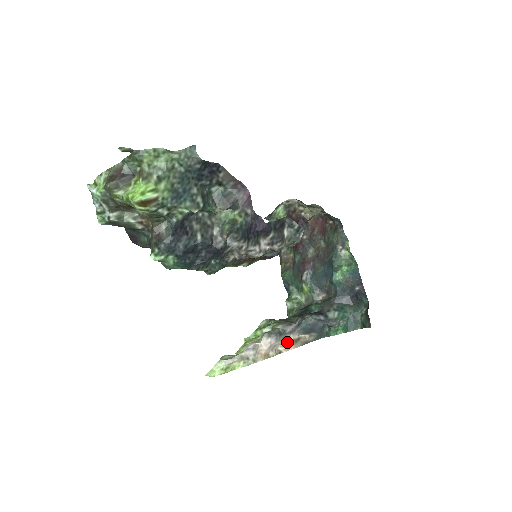
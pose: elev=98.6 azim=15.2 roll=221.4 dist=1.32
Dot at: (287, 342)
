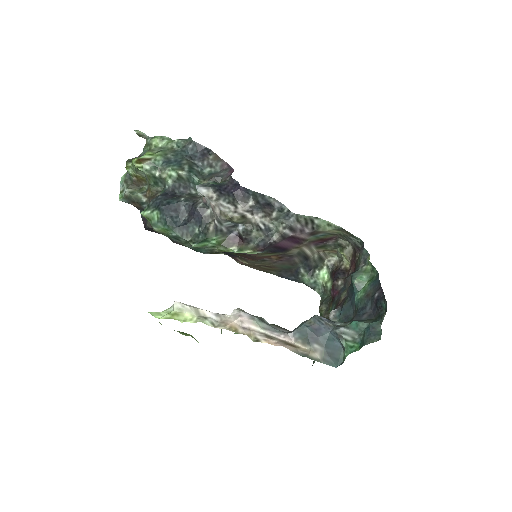
Dot at: (272, 337)
